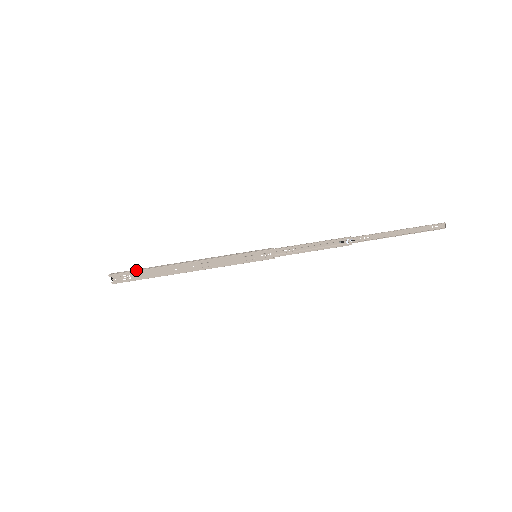
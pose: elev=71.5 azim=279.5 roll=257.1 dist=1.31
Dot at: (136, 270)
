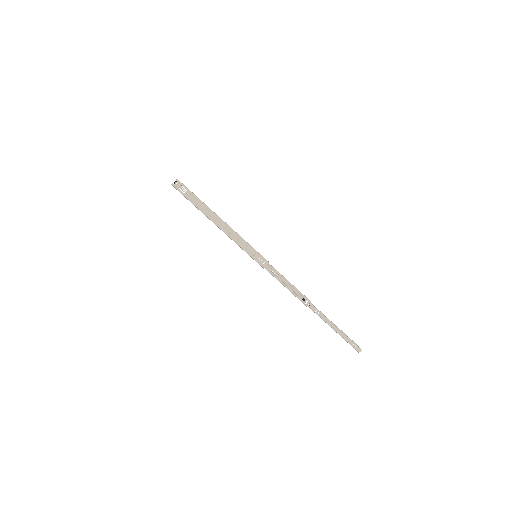
Dot at: occluded
